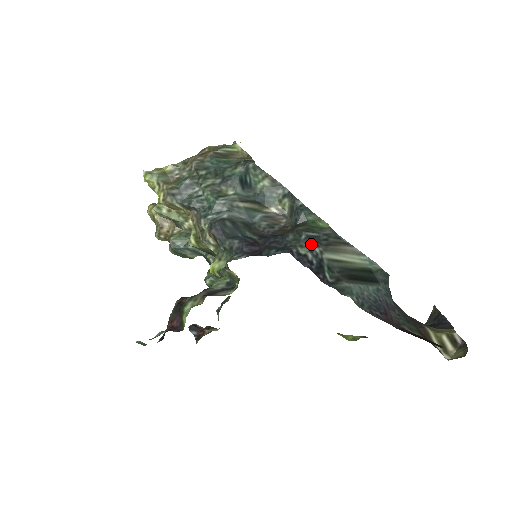
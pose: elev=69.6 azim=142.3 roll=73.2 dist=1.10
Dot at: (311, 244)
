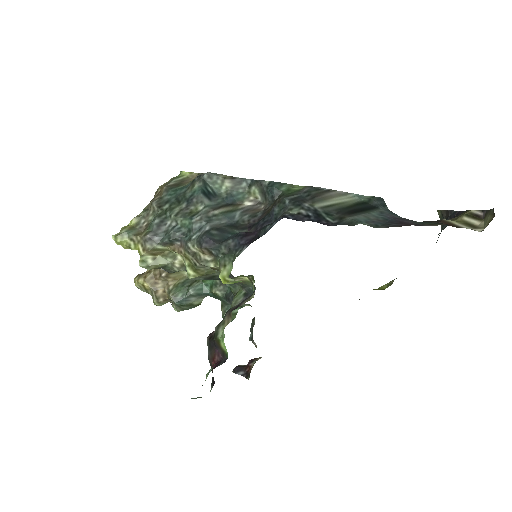
Dot at: (298, 203)
